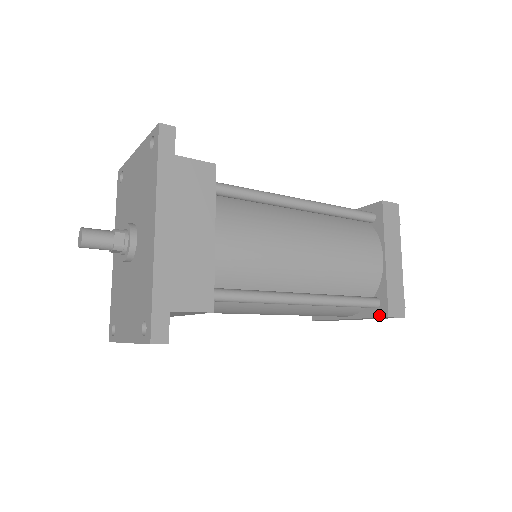
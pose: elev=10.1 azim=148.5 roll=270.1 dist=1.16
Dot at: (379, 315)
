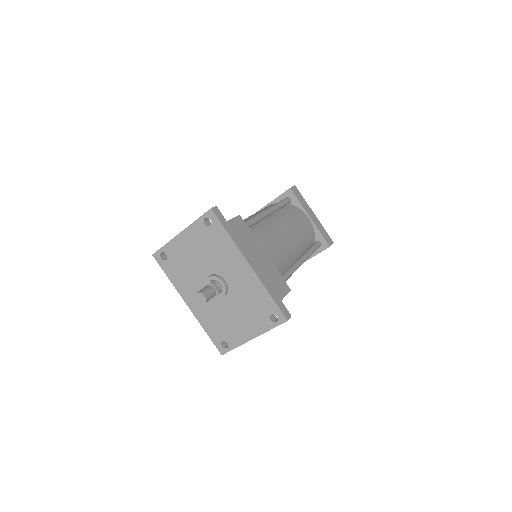
Dot at: (324, 249)
